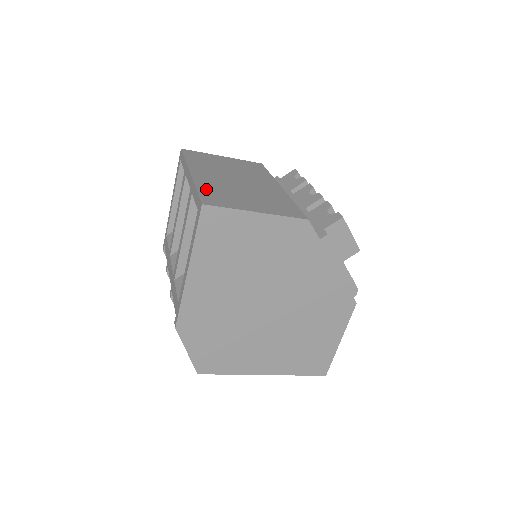
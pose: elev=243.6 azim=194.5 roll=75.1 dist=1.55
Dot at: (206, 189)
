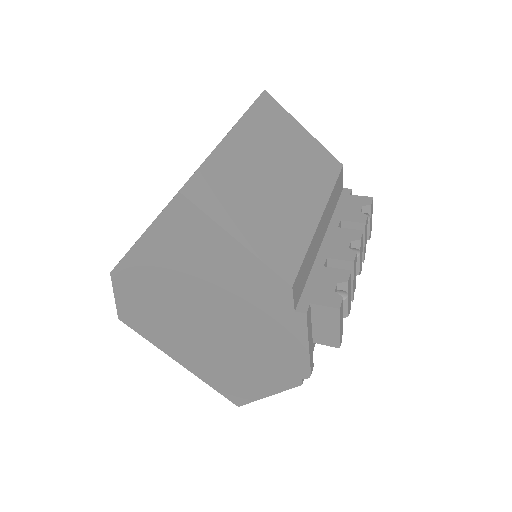
Dot at: (215, 170)
